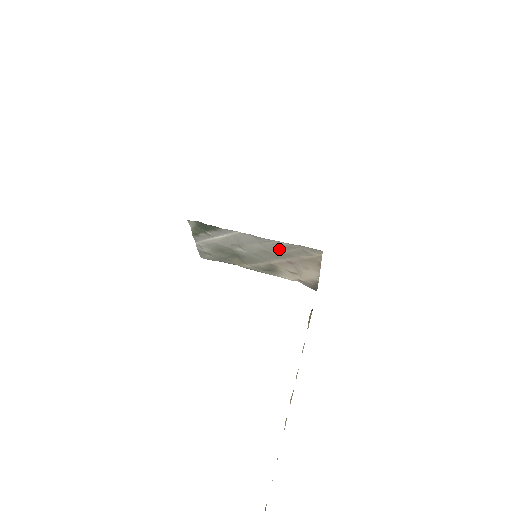
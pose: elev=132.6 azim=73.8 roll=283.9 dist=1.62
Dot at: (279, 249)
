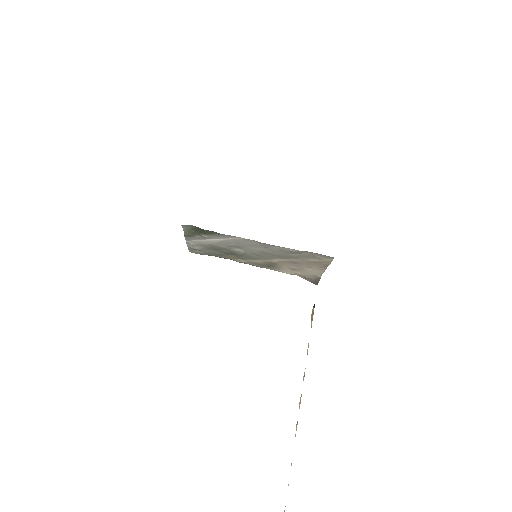
Dot at: (284, 253)
